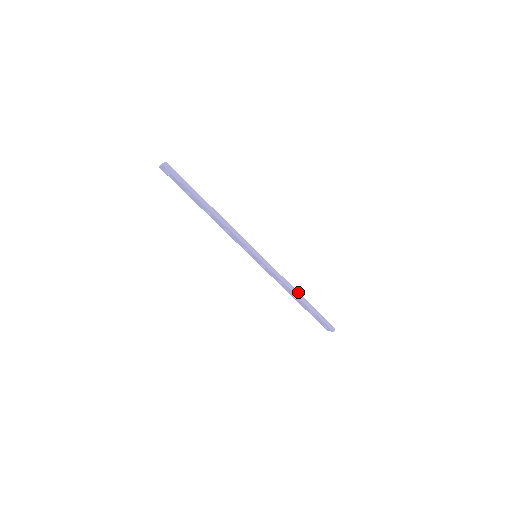
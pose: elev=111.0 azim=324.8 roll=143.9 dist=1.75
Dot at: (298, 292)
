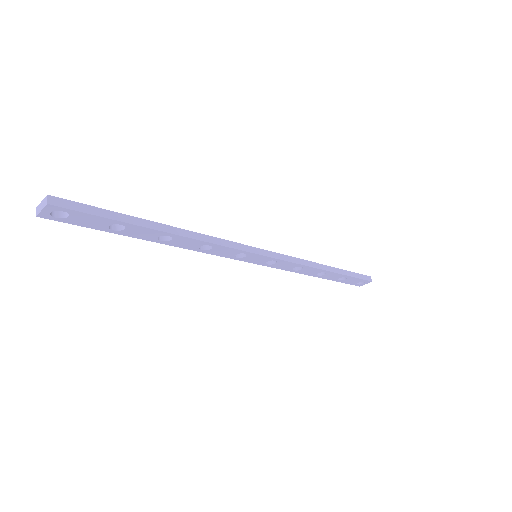
Dot at: (321, 264)
